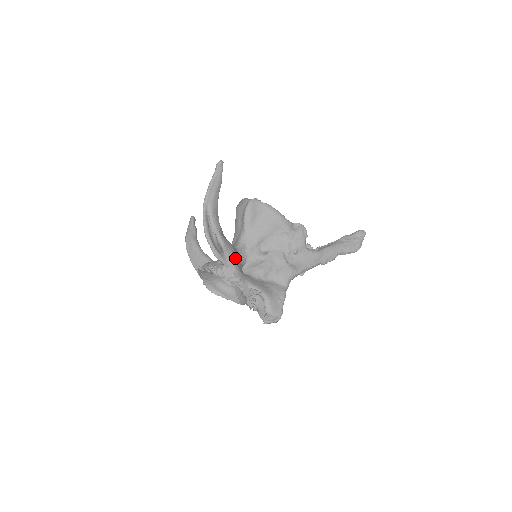
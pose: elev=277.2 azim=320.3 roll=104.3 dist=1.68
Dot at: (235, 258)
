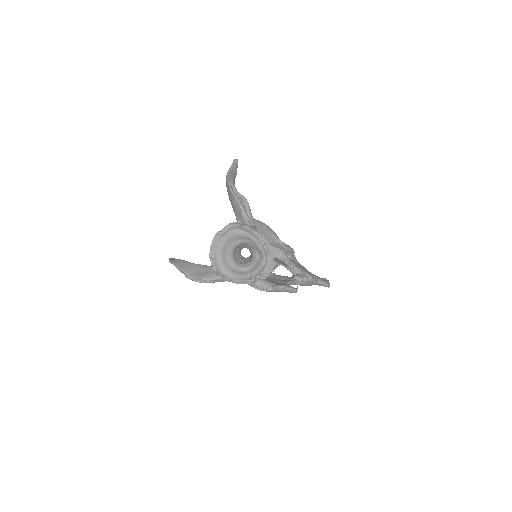
Dot at: occluded
